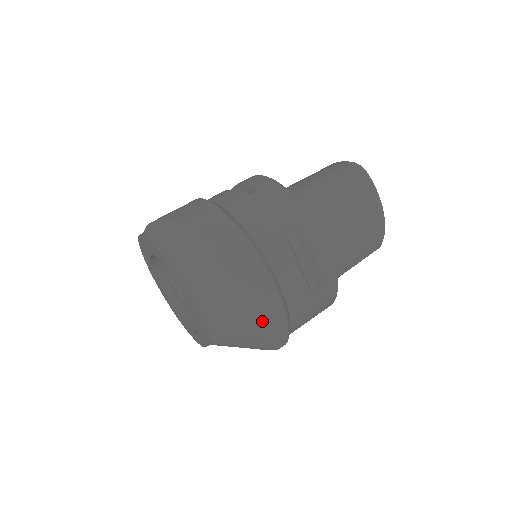
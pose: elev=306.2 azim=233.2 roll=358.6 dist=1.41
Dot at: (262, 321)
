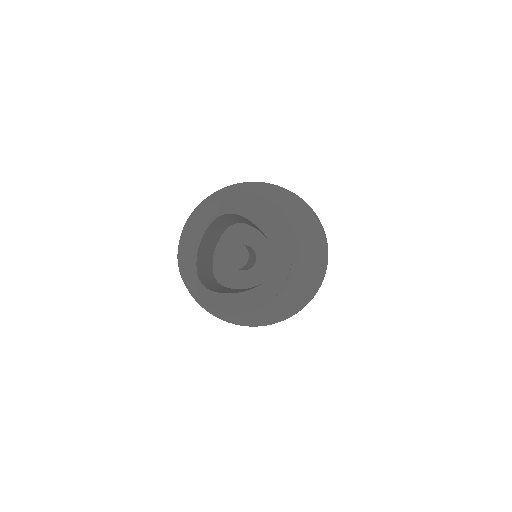
Dot at: (308, 217)
